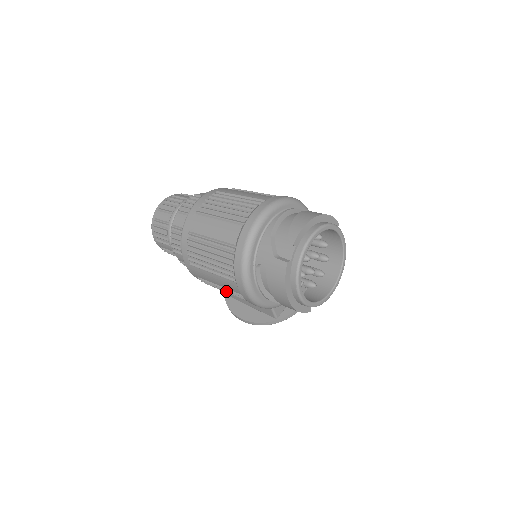
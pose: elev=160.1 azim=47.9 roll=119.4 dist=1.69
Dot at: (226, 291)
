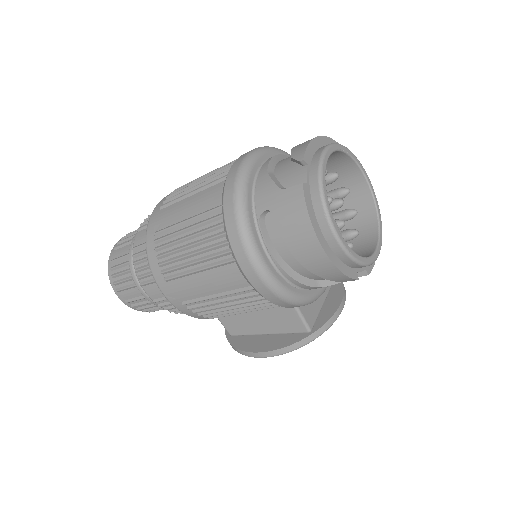
Dot at: (225, 300)
